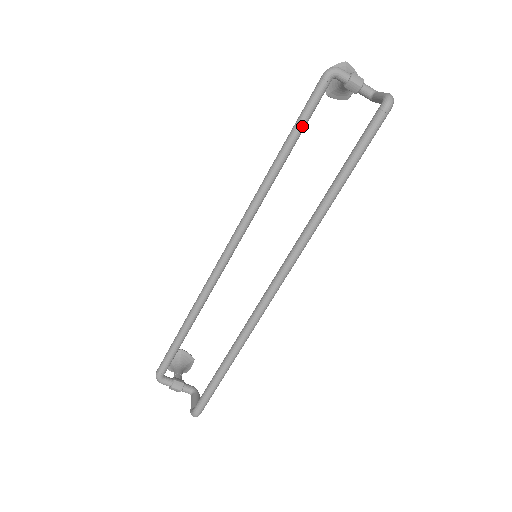
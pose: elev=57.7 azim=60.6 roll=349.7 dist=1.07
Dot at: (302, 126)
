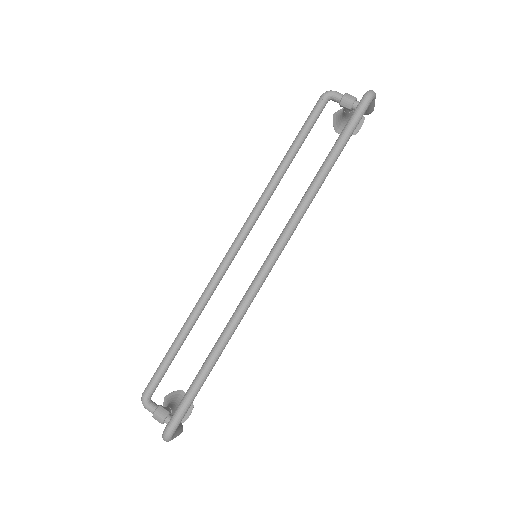
Dot at: (302, 136)
